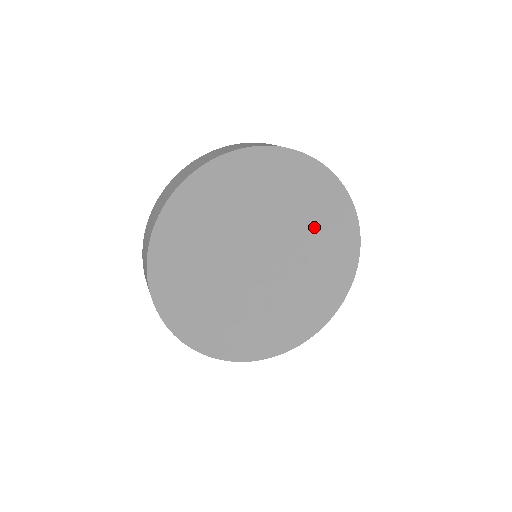
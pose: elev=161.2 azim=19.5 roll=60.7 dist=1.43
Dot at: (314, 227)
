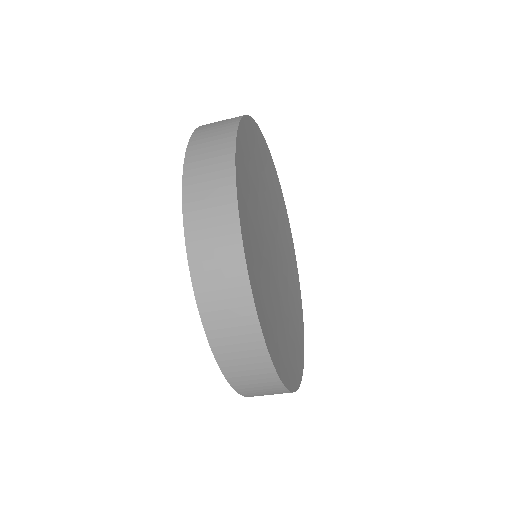
Dot at: (275, 205)
